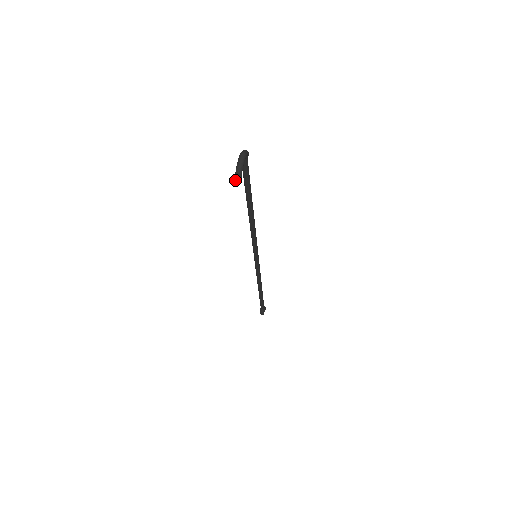
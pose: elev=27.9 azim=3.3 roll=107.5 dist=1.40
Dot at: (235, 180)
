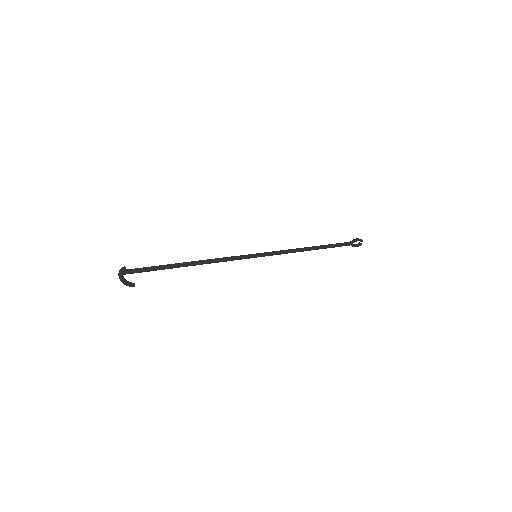
Dot at: (130, 285)
